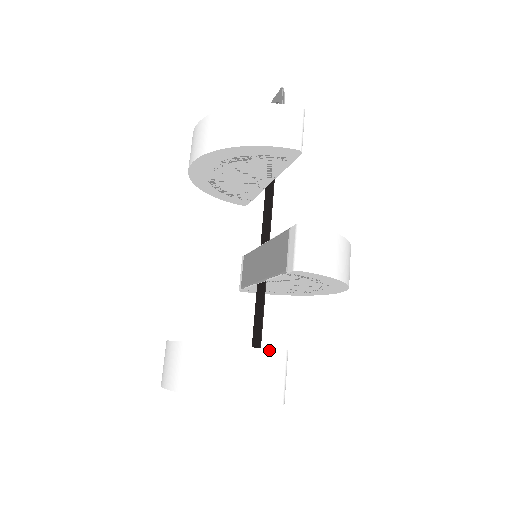
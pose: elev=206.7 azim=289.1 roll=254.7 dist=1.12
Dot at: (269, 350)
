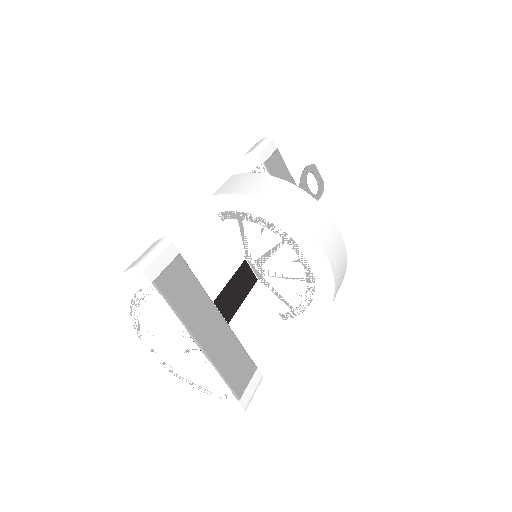
Dot at: (155, 242)
